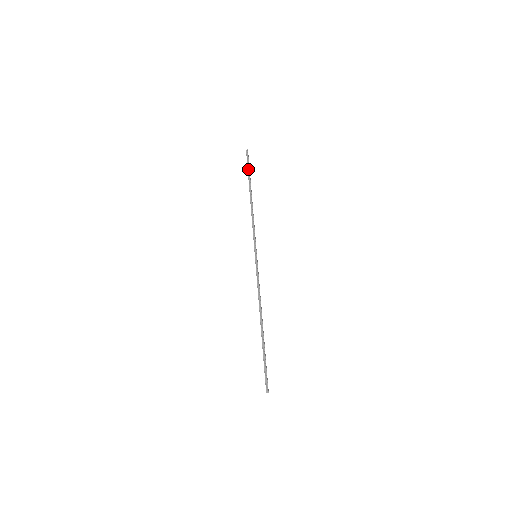
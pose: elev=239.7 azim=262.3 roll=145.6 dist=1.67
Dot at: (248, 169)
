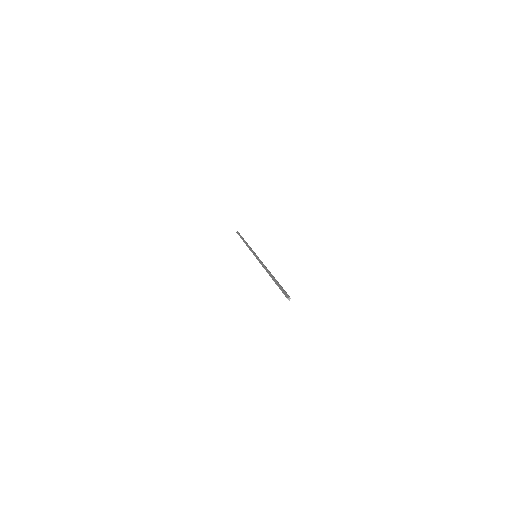
Dot at: occluded
